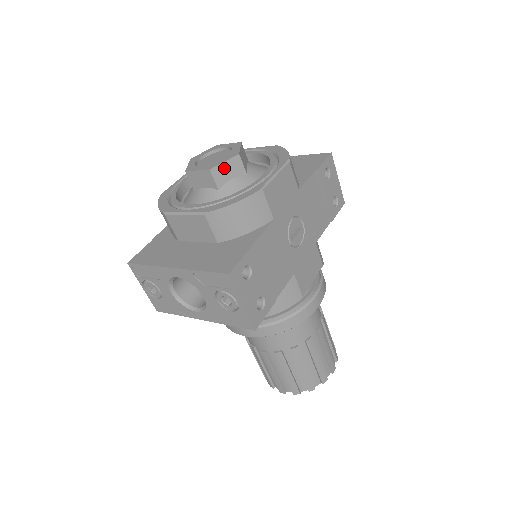
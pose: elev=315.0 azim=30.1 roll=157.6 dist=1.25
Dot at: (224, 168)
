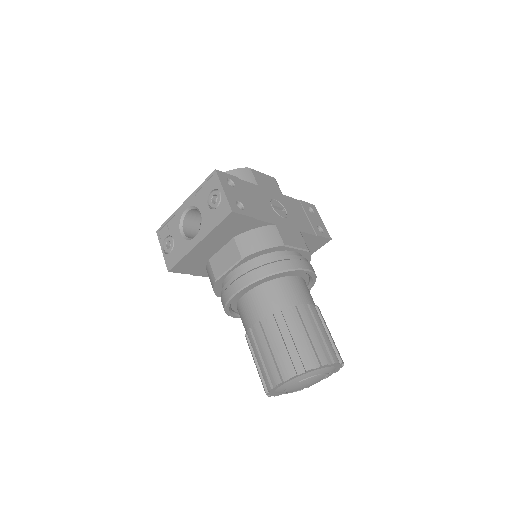
Dot at: occluded
